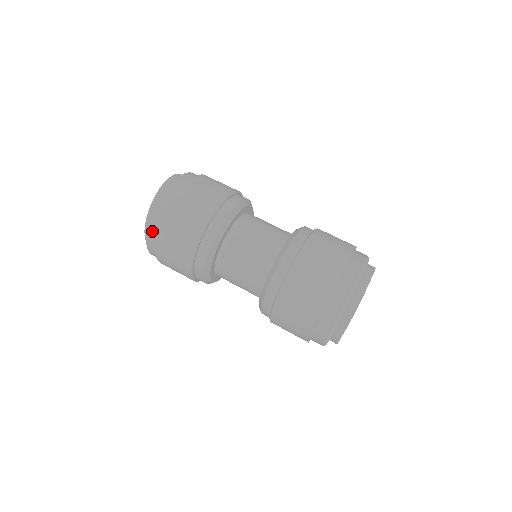
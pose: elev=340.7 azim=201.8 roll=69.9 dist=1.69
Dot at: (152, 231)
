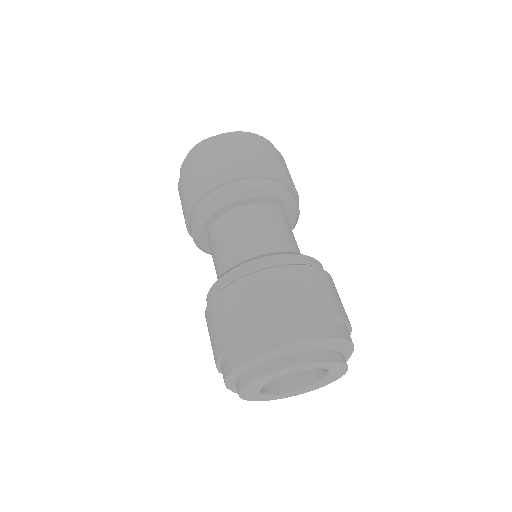
Dot at: (252, 137)
